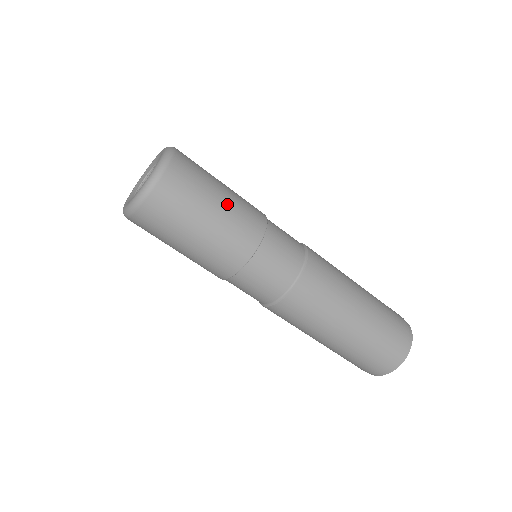
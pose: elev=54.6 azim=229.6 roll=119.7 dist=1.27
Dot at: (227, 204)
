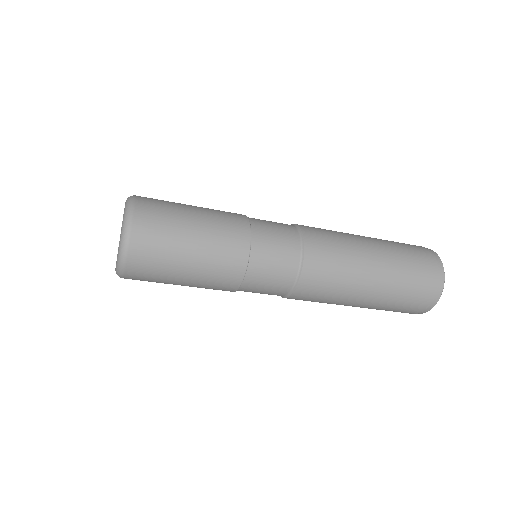
Dot at: (201, 243)
